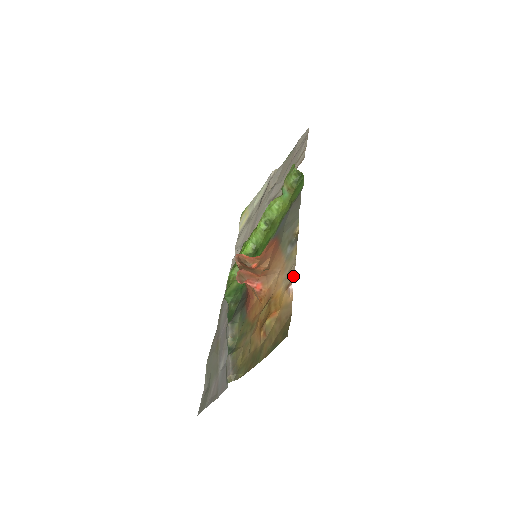
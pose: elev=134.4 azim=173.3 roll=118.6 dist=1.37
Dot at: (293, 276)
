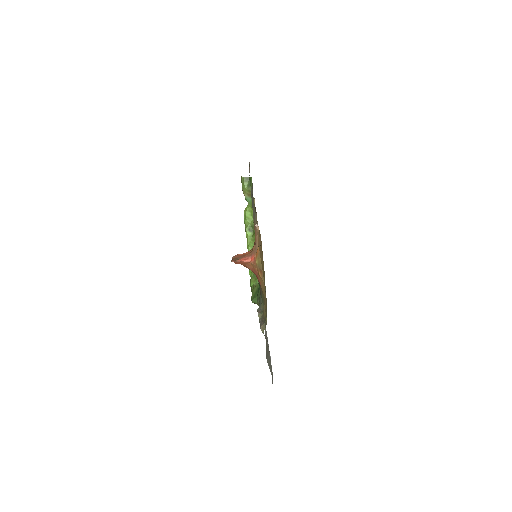
Dot at: occluded
